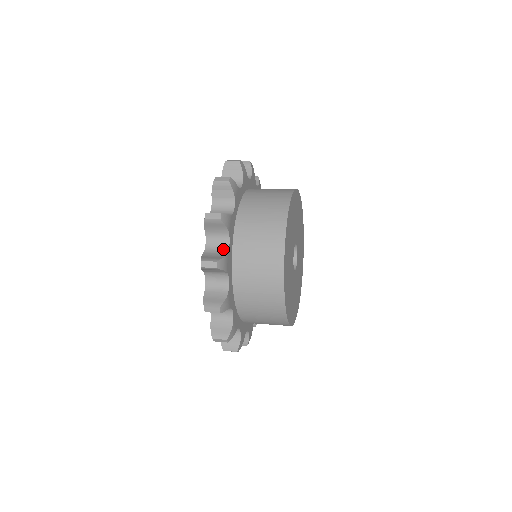
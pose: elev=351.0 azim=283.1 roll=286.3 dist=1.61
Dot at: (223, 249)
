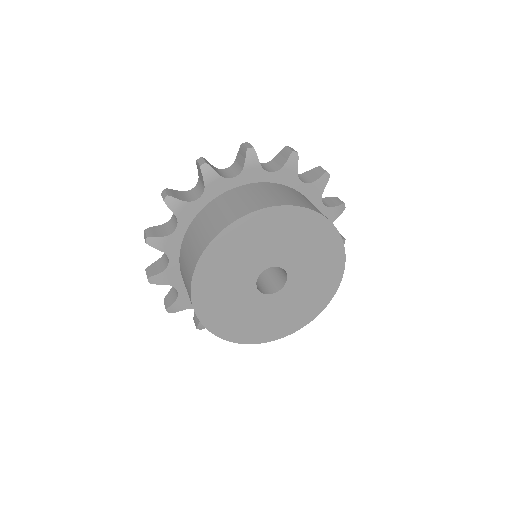
Dot at: (176, 291)
